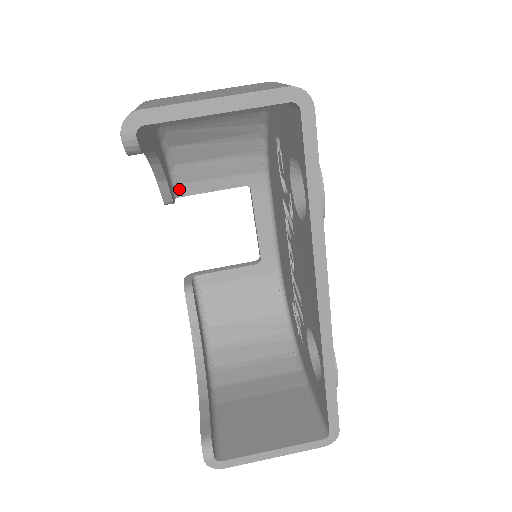
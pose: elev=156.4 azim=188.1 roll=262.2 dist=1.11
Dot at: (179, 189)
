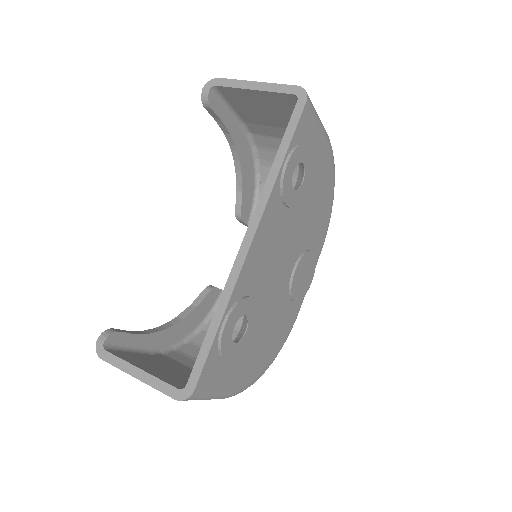
Dot at: occluded
